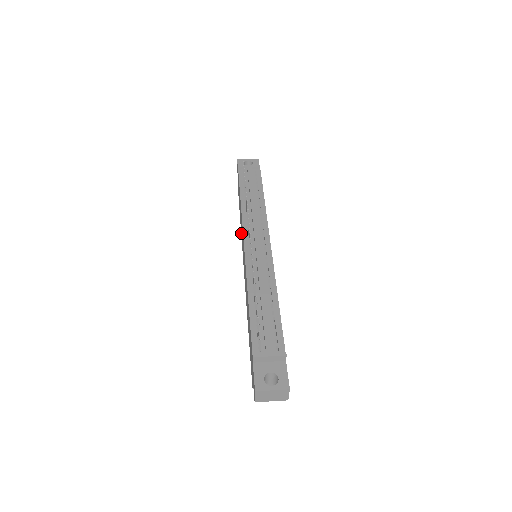
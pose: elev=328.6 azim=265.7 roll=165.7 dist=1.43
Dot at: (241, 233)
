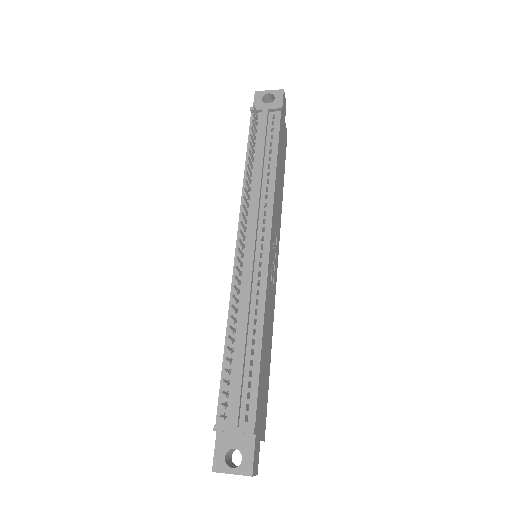
Dot at: occluded
